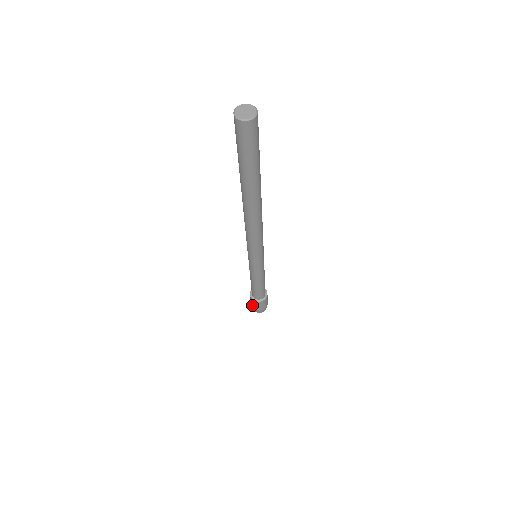
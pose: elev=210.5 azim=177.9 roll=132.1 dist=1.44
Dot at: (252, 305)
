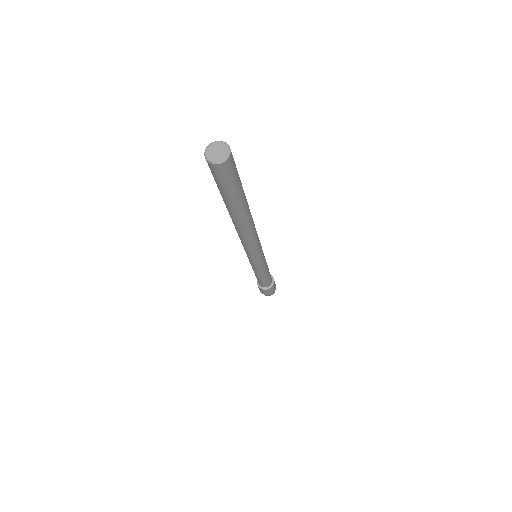
Dot at: (264, 294)
